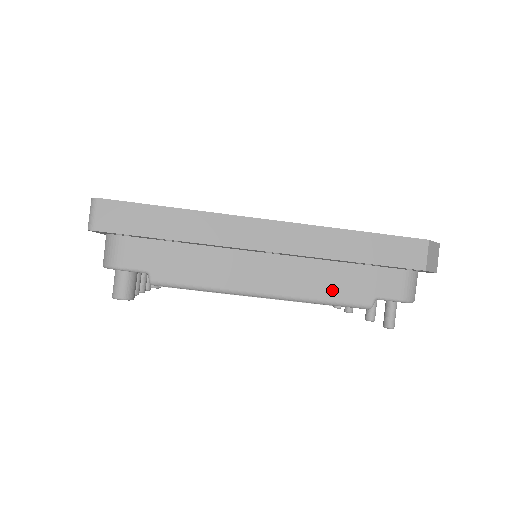
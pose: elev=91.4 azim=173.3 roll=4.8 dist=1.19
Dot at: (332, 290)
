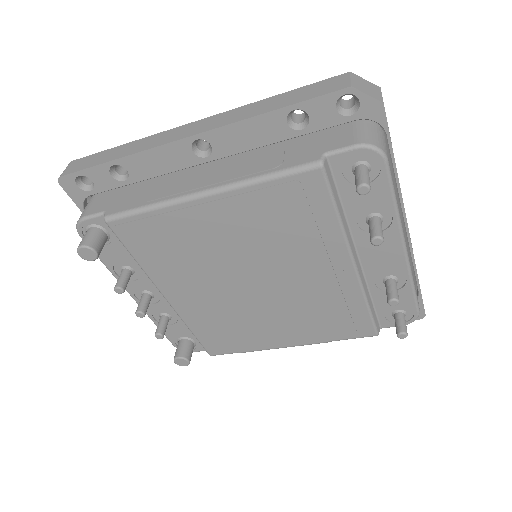
Dot at: (273, 164)
